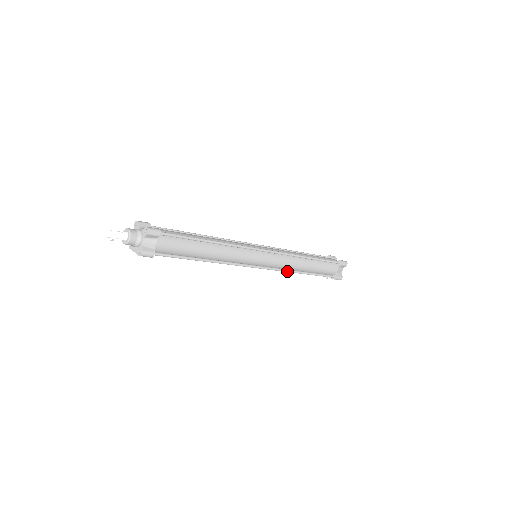
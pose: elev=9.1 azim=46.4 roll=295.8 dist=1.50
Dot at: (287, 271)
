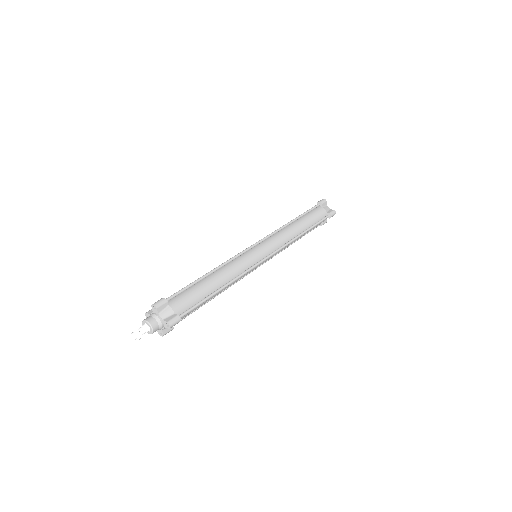
Dot at: occluded
